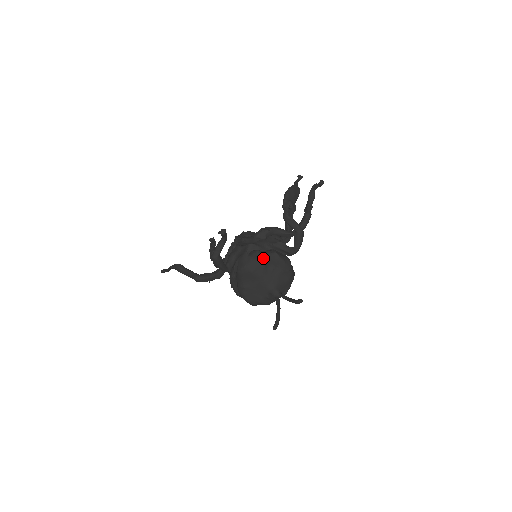
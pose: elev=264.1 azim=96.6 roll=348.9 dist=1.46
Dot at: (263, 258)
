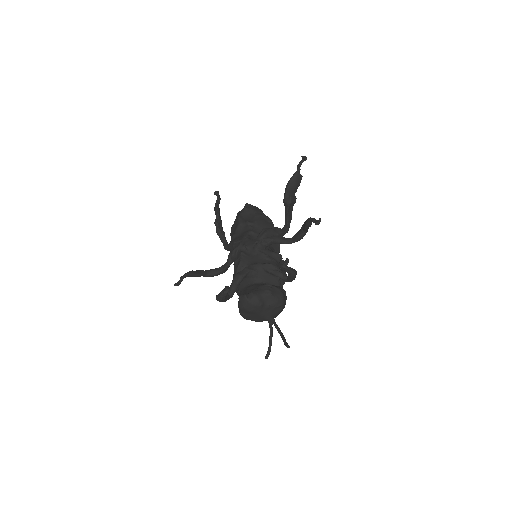
Dot at: (260, 302)
